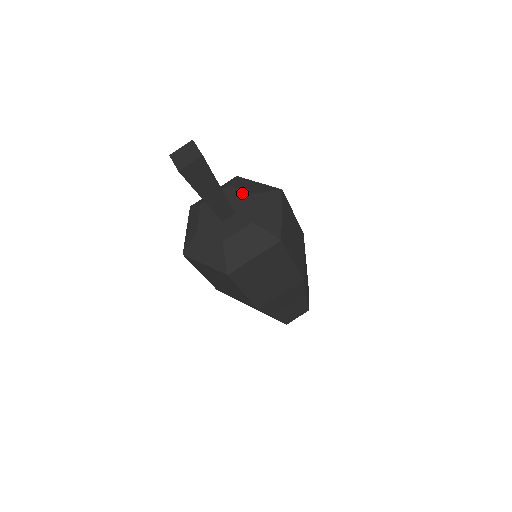
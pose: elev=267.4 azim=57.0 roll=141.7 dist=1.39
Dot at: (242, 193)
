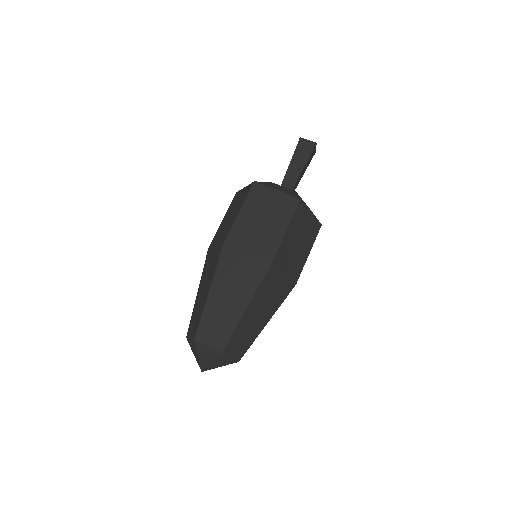
Dot at: occluded
